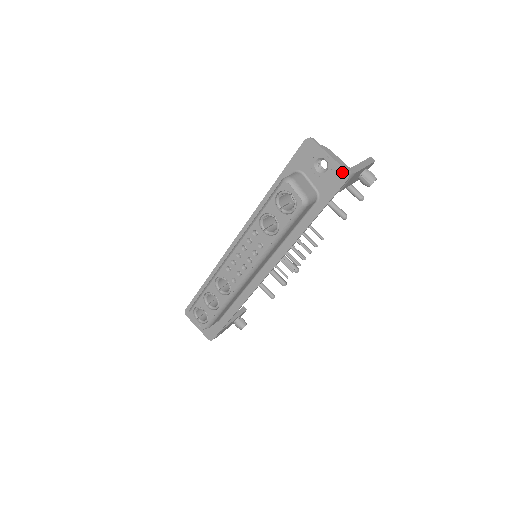
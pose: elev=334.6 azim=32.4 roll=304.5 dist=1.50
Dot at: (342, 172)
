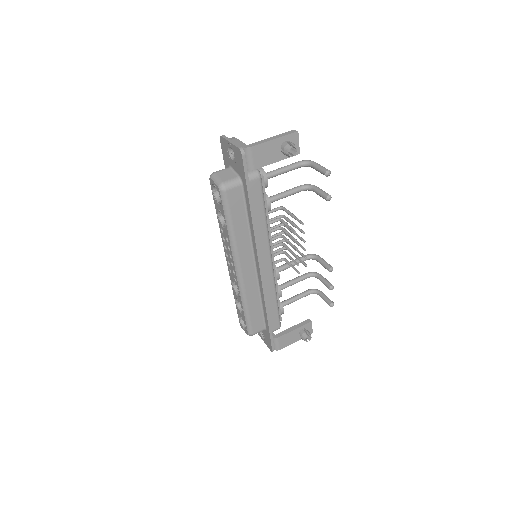
Dot at: (238, 151)
